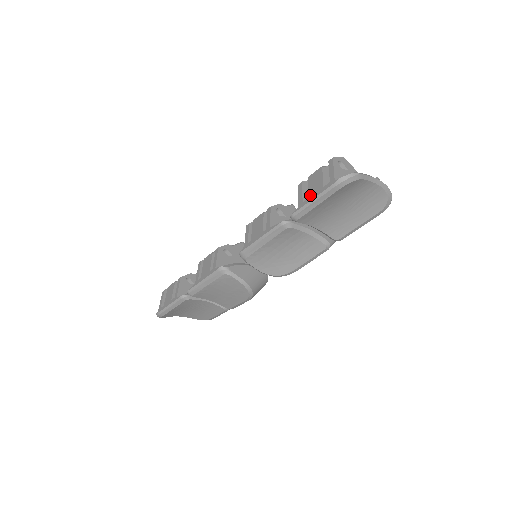
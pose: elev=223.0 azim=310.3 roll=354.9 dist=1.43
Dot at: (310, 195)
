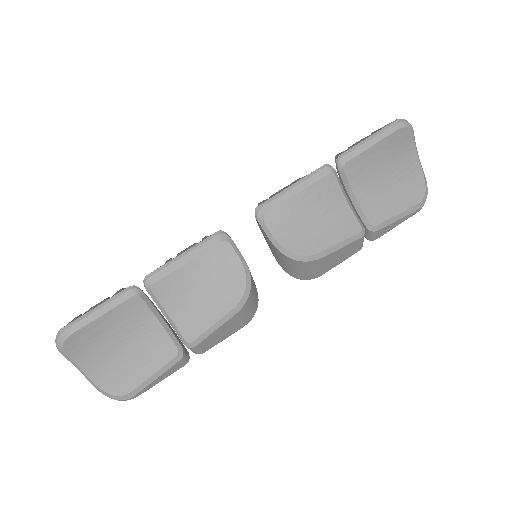
Dot at: occluded
